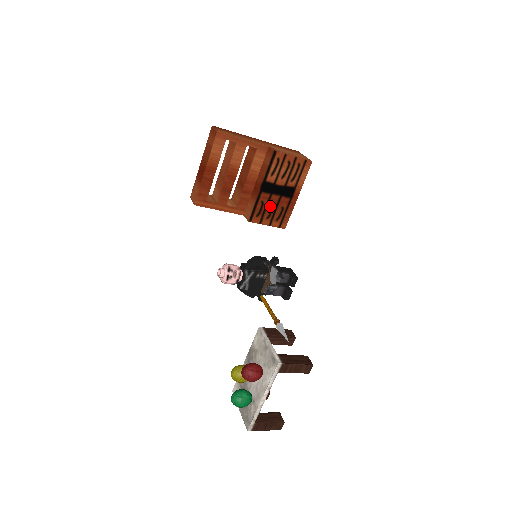
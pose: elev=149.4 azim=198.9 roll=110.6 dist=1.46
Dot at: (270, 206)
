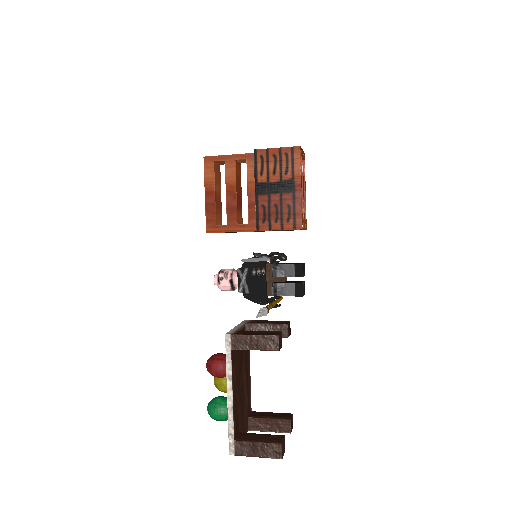
Dot at: (273, 208)
